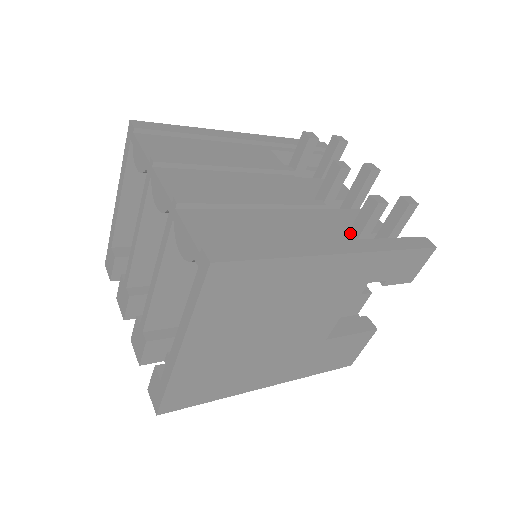
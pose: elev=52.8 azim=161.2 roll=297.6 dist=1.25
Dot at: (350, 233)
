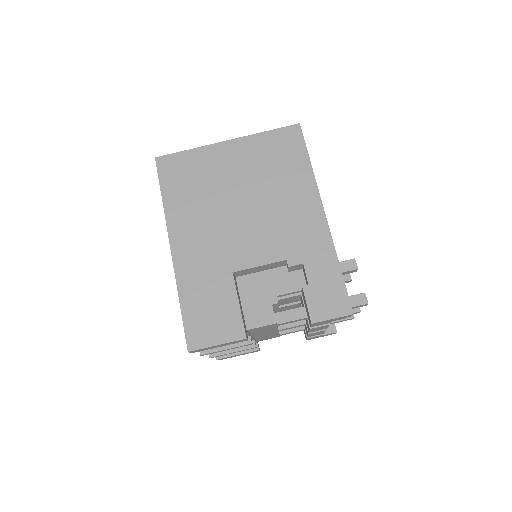
Dot at: occluded
